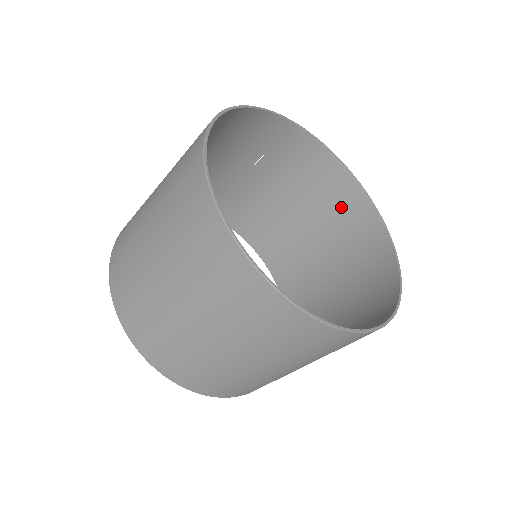
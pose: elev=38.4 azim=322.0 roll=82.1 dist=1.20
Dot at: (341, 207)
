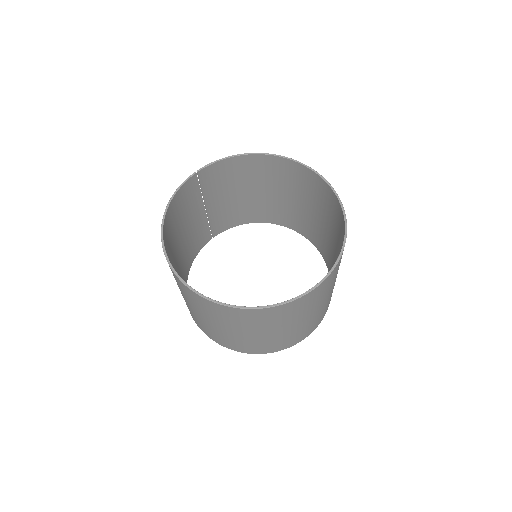
Dot at: (270, 171)
